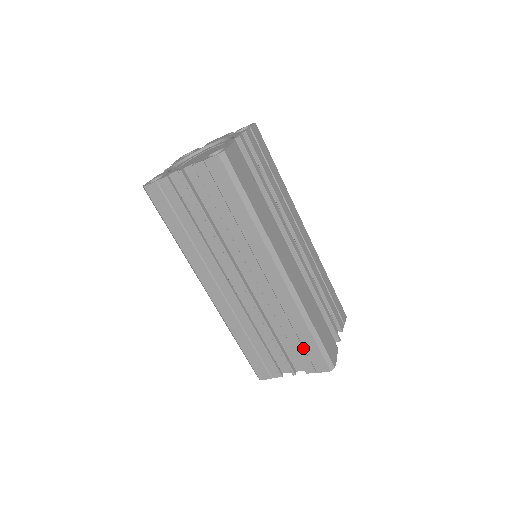
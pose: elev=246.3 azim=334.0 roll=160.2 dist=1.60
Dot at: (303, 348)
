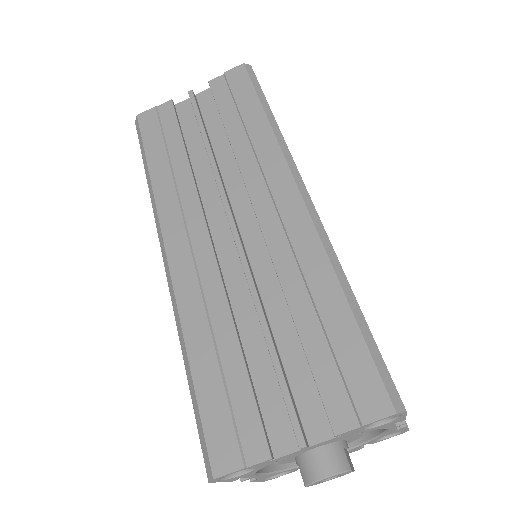
Dot at: (331, 352)
